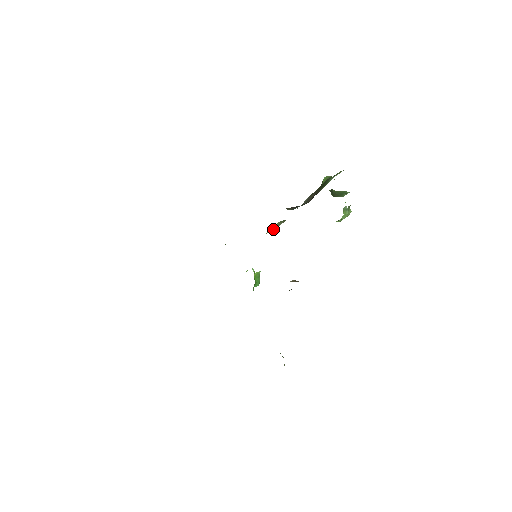
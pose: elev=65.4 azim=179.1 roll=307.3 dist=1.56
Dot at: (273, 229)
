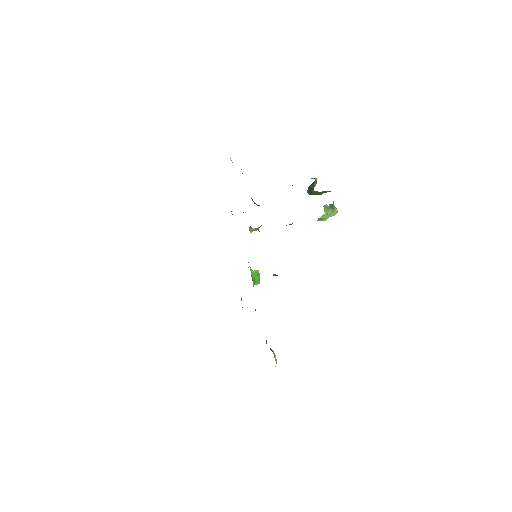
Dot at: (258, 227)
